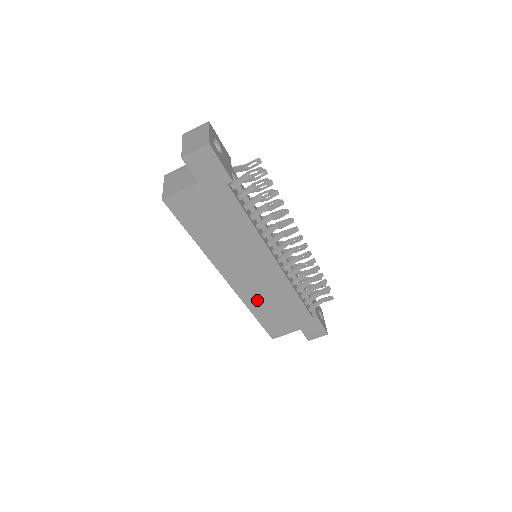
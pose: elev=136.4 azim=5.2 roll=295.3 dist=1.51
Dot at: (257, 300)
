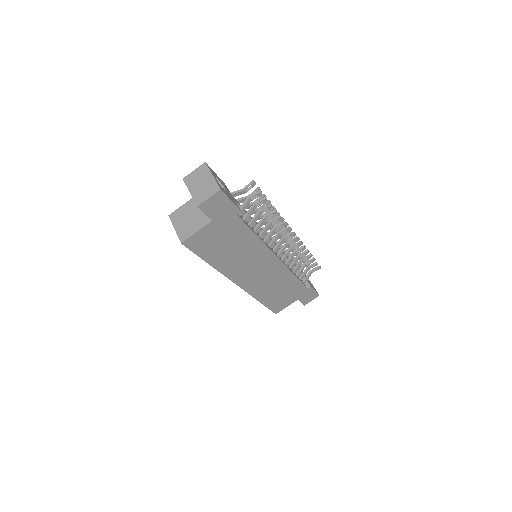
Dot at: (263, 291)
